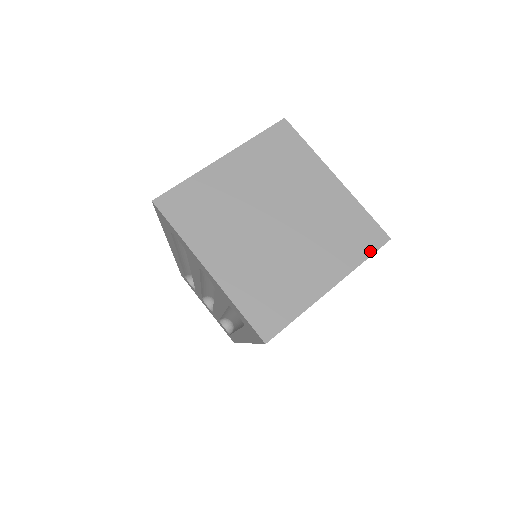
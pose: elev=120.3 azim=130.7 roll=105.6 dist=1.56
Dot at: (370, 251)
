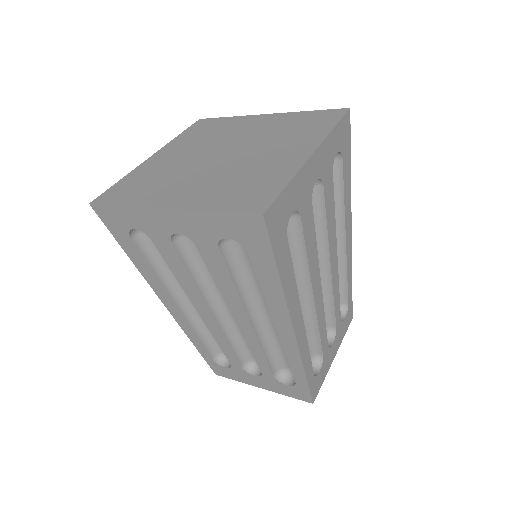
Dot at: (335, 121)
